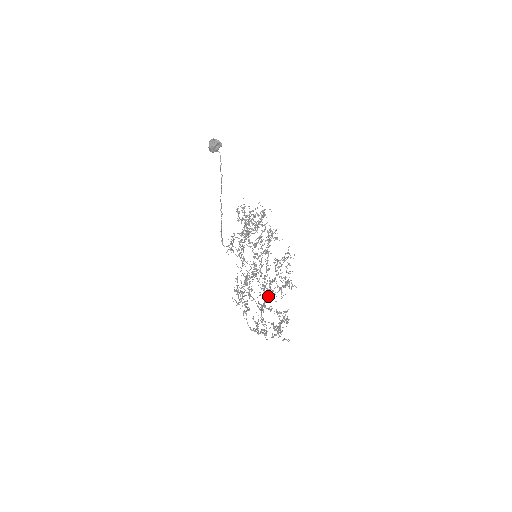
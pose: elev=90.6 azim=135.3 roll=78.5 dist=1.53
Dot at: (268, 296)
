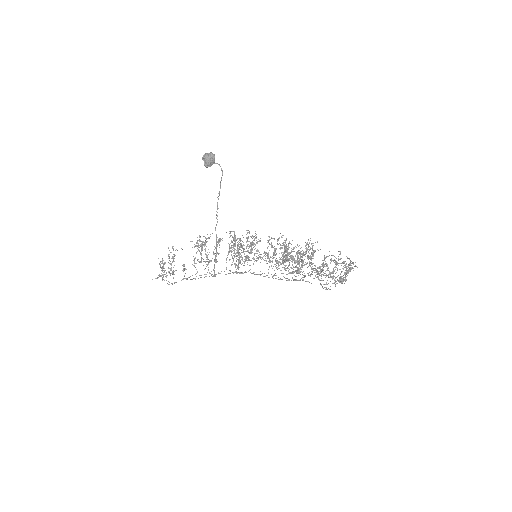
Dot at: occluded
